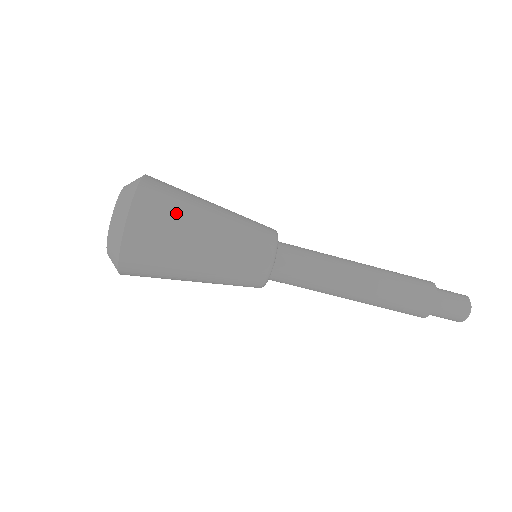
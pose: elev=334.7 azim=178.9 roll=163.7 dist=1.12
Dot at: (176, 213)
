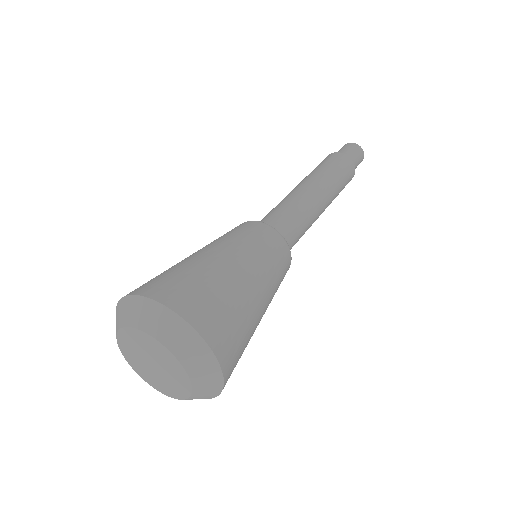
Dot at: (201, 277)
